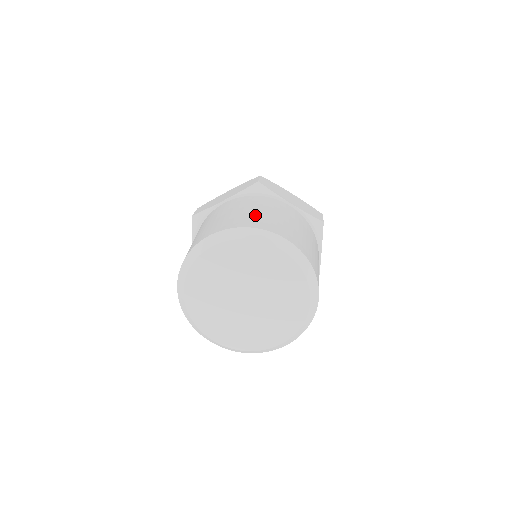
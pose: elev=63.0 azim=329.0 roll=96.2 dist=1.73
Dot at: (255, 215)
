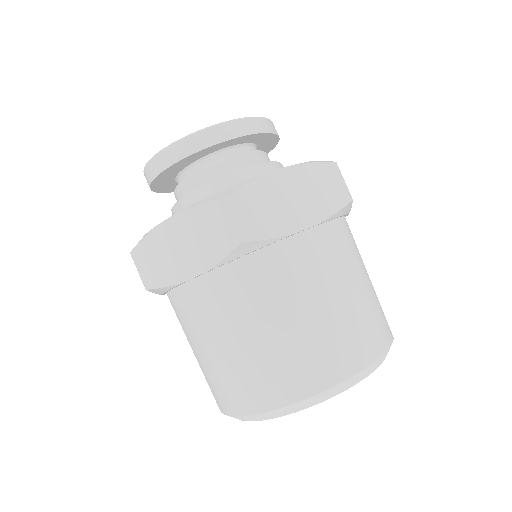
Dot at: (295, 346)
